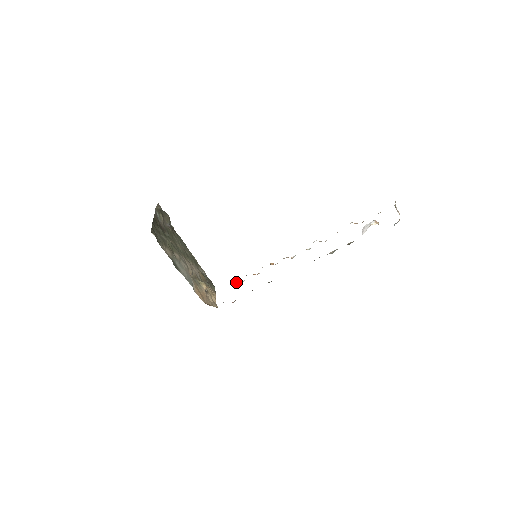
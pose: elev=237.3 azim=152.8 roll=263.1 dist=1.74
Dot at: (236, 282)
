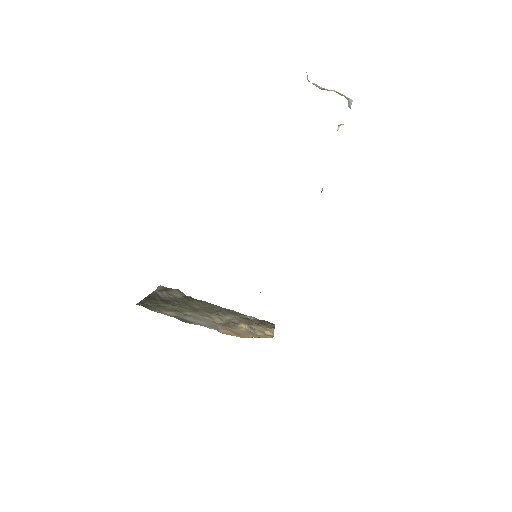
Dot at: occluded
